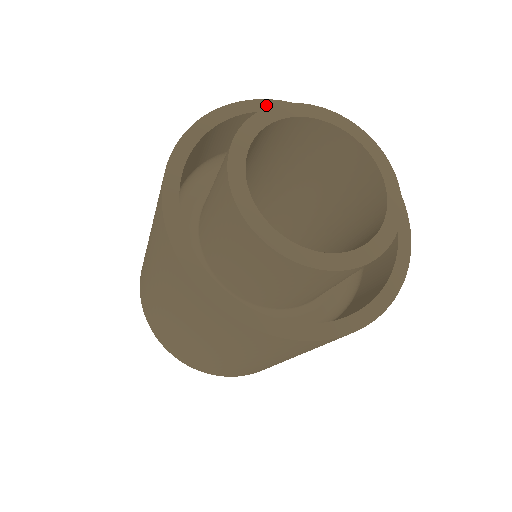
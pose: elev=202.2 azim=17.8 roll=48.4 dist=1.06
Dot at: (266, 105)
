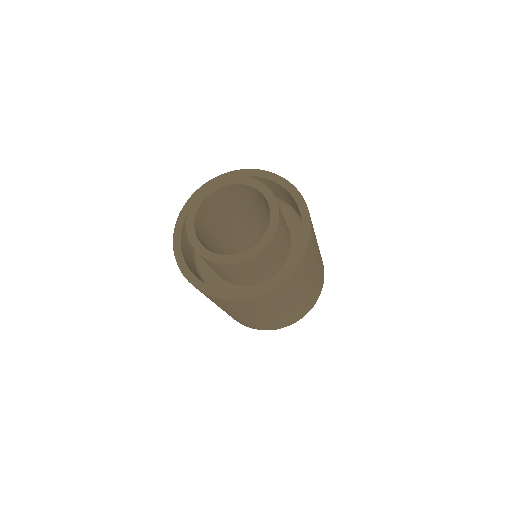
Dot at: (187, 207)
